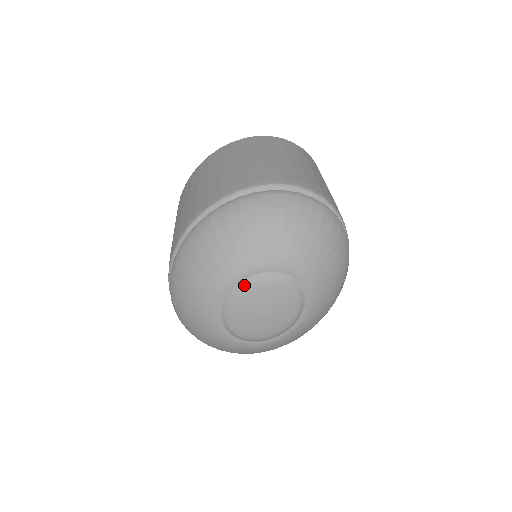
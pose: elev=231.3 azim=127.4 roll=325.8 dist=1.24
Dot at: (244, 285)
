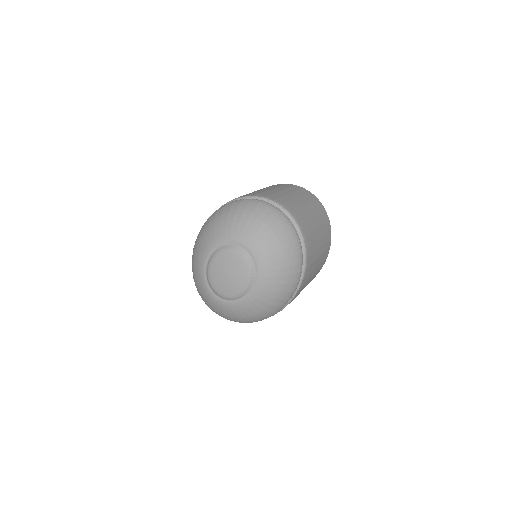
Dot at: (216, 252)
